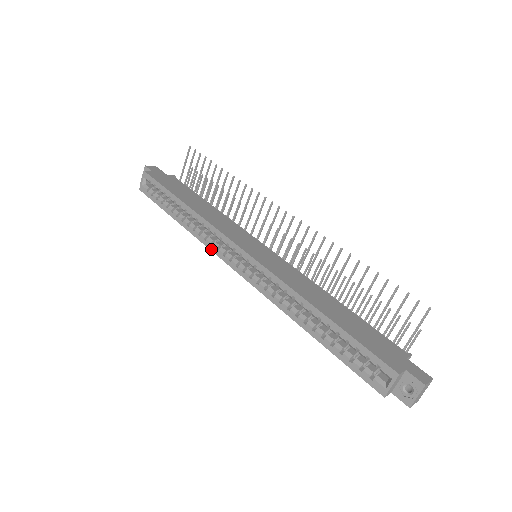
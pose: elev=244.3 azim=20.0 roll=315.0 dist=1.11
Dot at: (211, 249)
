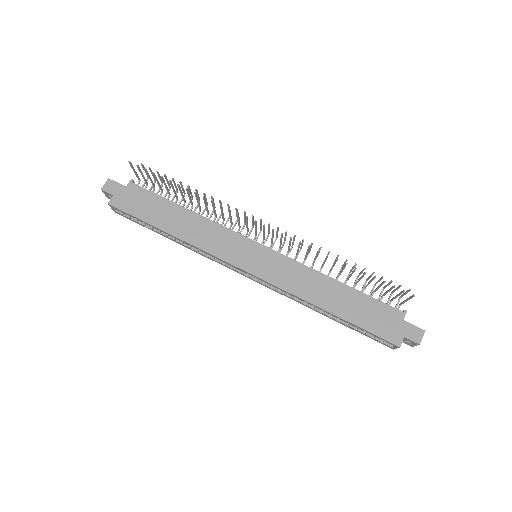
Dot at: (217, 262)
